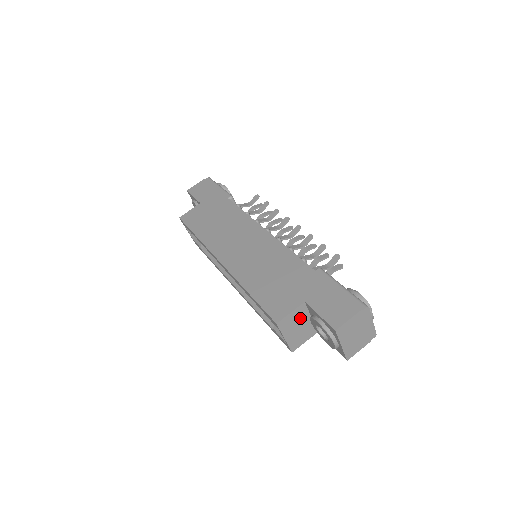
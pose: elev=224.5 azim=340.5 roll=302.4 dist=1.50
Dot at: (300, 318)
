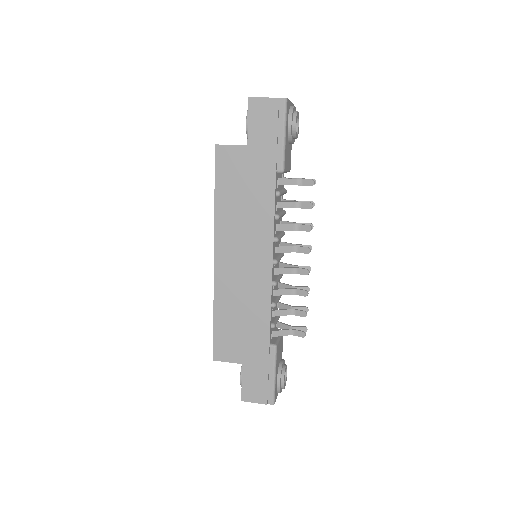
Dot at: occluded
